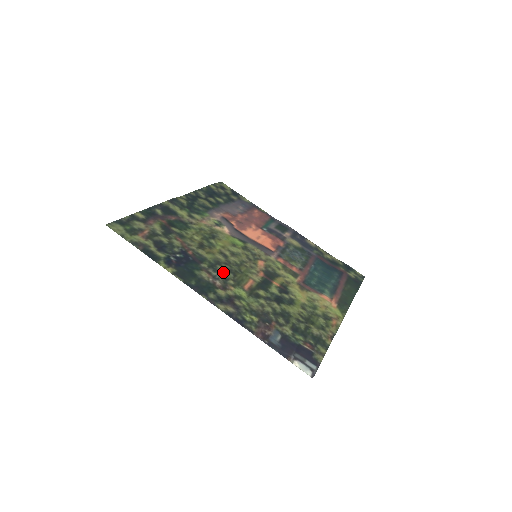
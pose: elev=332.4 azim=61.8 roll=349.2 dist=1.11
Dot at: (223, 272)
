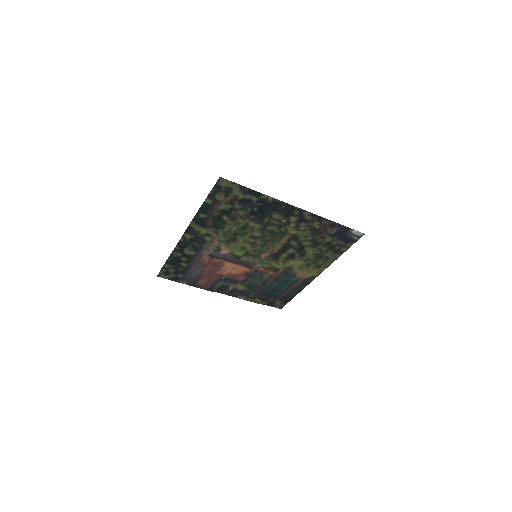
Dot at: (274, 228)
